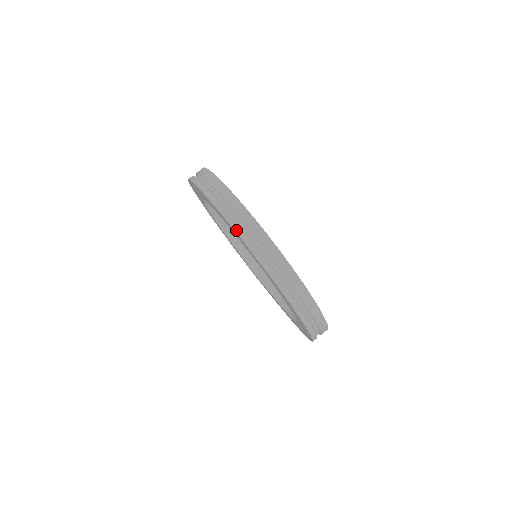
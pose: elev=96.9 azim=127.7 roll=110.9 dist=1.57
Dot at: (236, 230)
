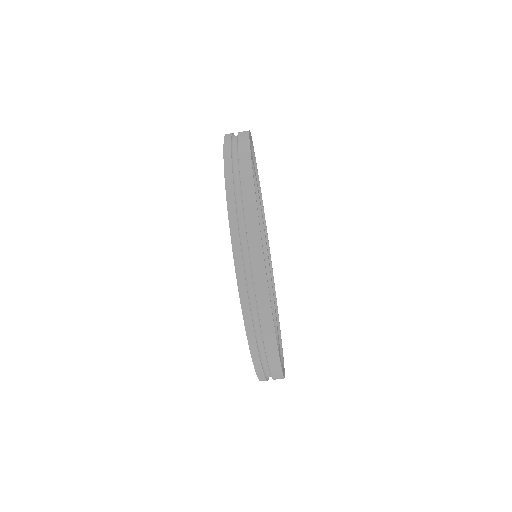
Dot at: (226, 175)
